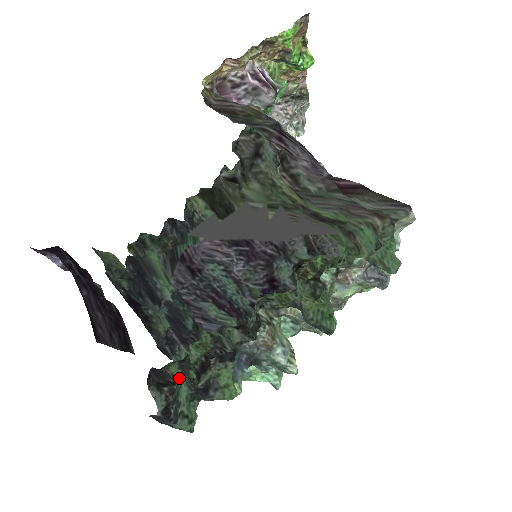
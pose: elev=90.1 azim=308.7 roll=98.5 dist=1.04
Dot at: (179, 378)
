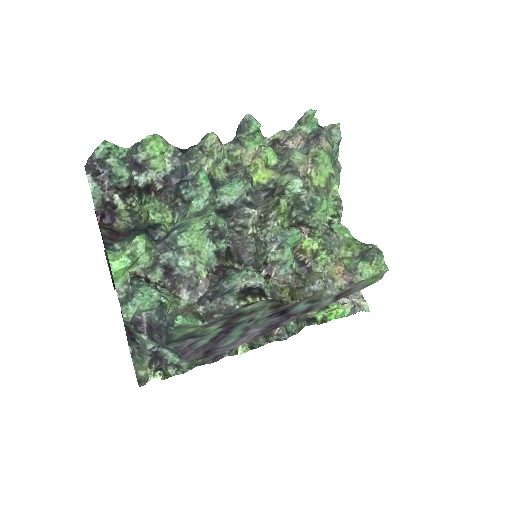
Dot at: (125, 186)
